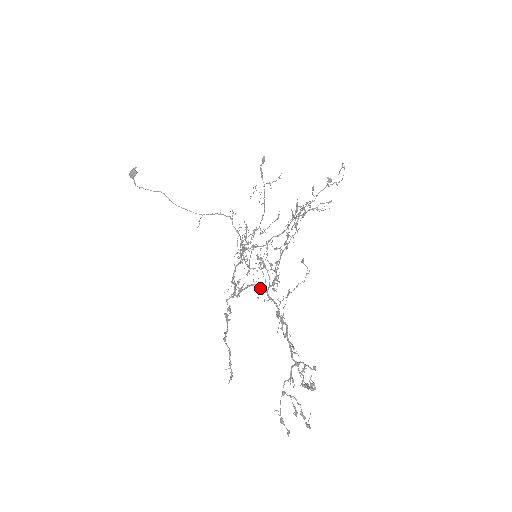
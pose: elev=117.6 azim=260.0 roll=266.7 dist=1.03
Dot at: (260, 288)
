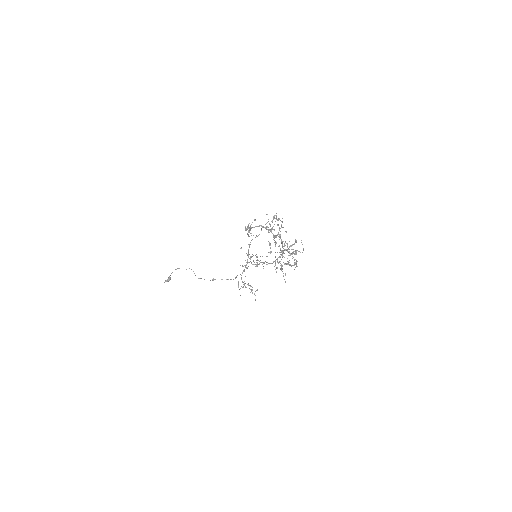
Dot at: (264, 227)
